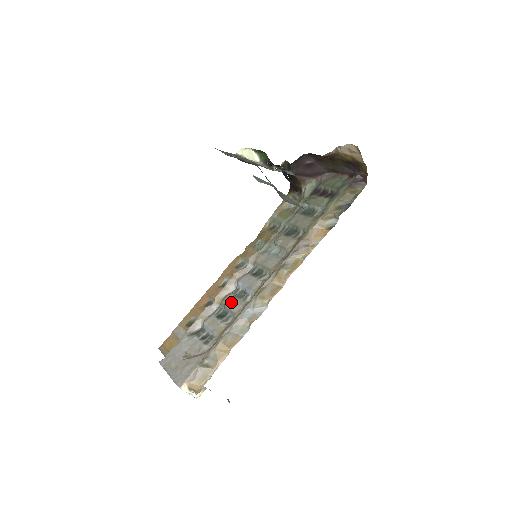
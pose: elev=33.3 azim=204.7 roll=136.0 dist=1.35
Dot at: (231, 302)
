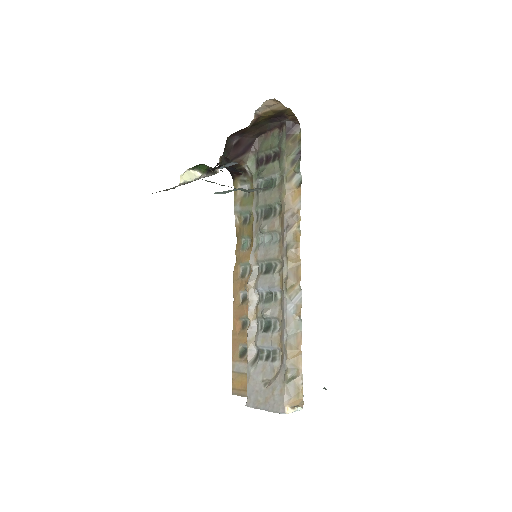
Dot at: (266, 310)
